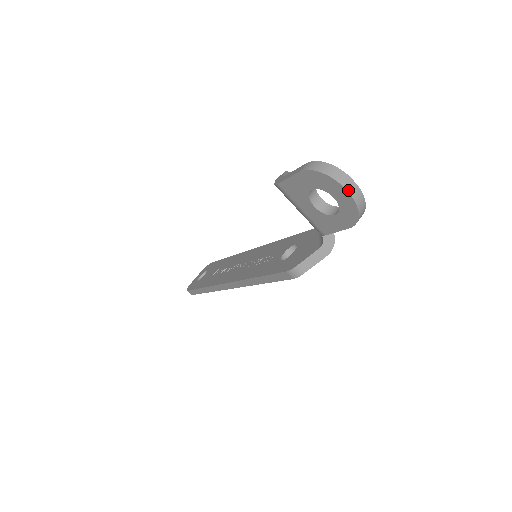
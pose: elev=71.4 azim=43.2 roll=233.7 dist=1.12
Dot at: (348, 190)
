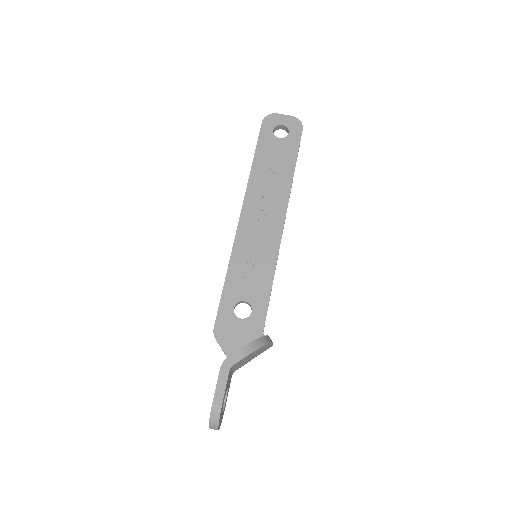
Dot at: (210, 428)
